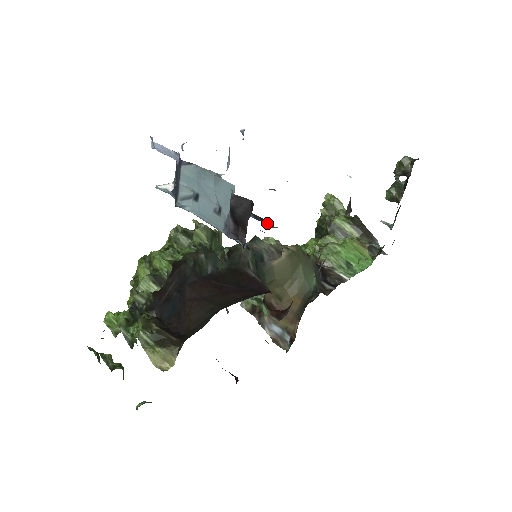
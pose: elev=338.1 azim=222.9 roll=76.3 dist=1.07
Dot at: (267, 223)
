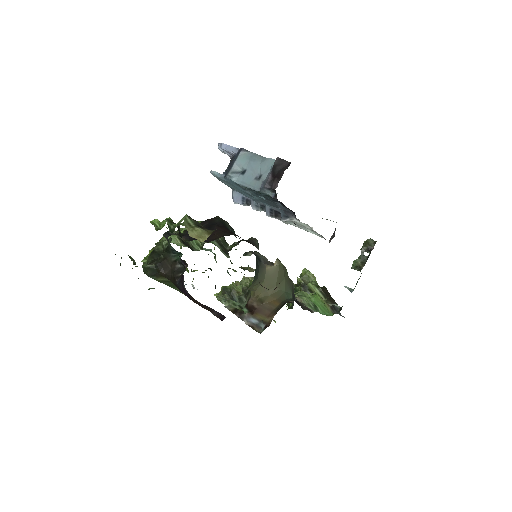
Dot at: (278, 218)
